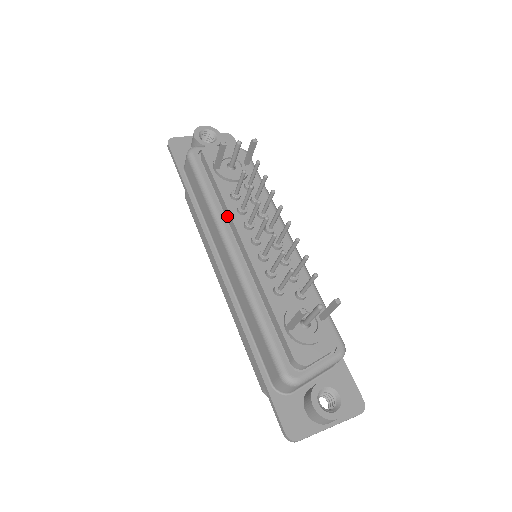
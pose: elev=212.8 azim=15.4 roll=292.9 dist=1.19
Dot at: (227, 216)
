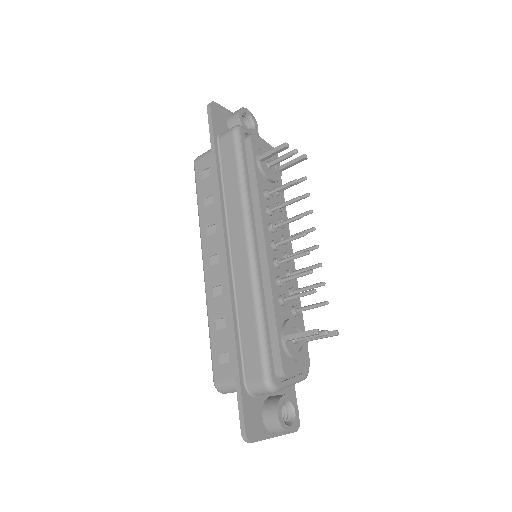
Dot at: (255, 209)
